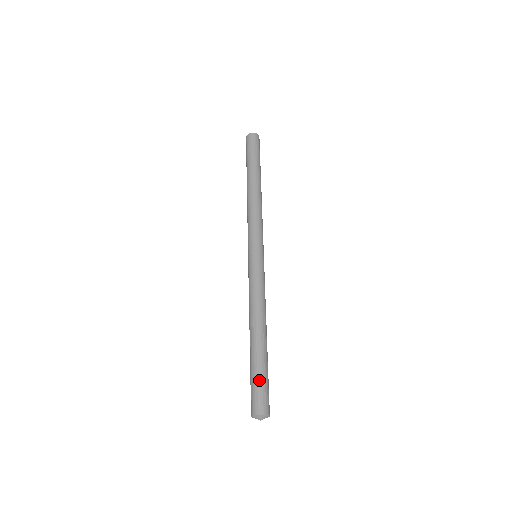
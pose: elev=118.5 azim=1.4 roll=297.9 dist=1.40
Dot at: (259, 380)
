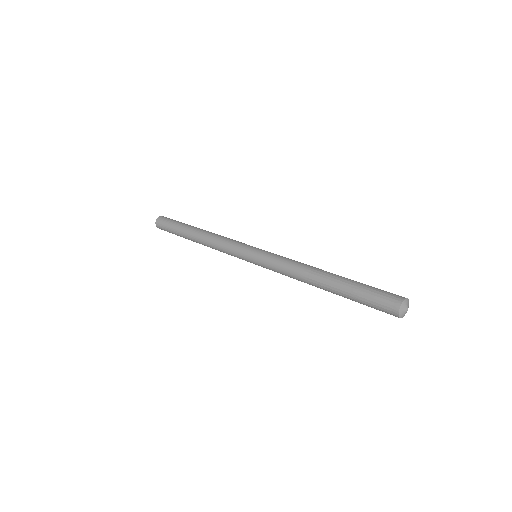
Dot at: (372, 287)
